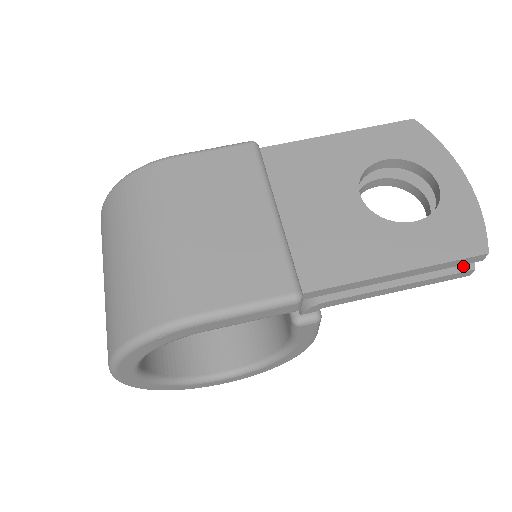
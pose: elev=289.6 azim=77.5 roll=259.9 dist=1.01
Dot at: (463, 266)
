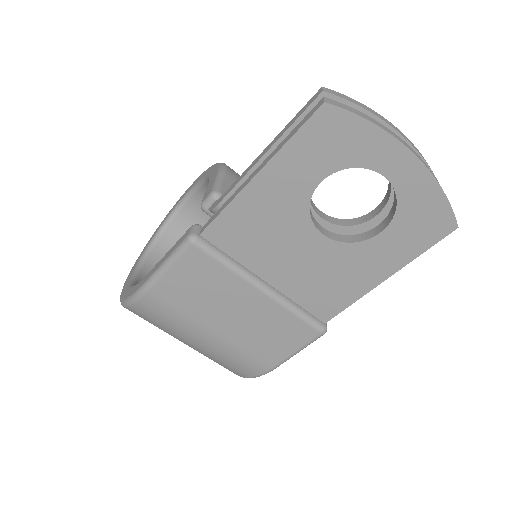
Dot at: occluded
